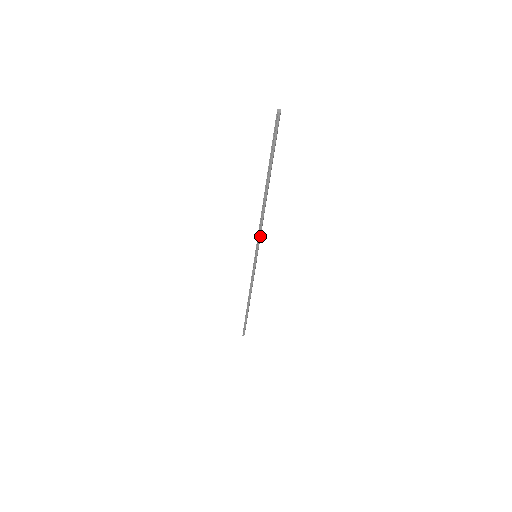
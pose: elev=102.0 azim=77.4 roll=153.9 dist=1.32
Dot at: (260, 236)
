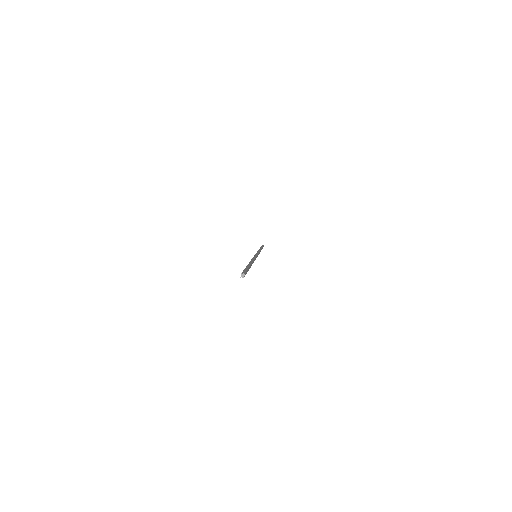
Dot at: occluded
